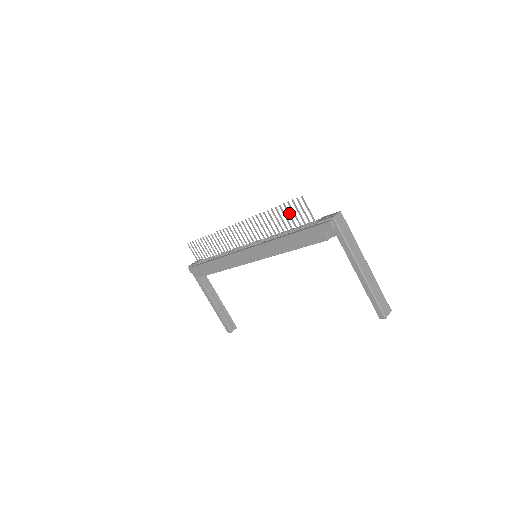
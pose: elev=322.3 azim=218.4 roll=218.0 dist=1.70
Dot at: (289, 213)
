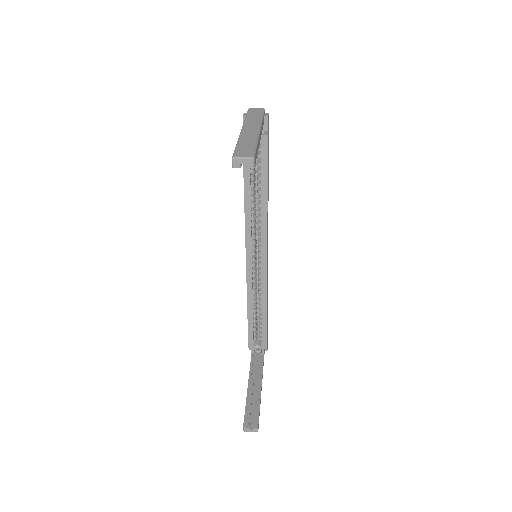
Dot at: occluded
